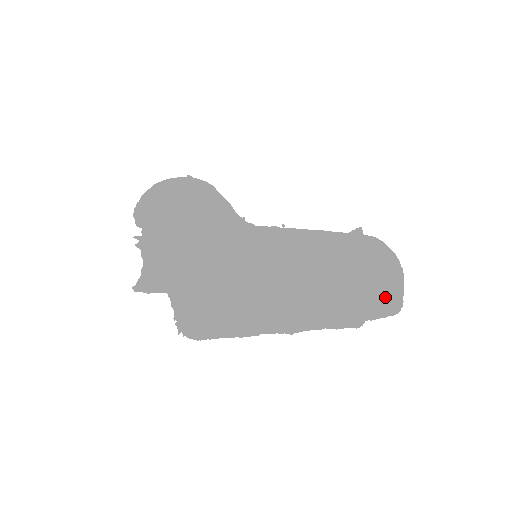
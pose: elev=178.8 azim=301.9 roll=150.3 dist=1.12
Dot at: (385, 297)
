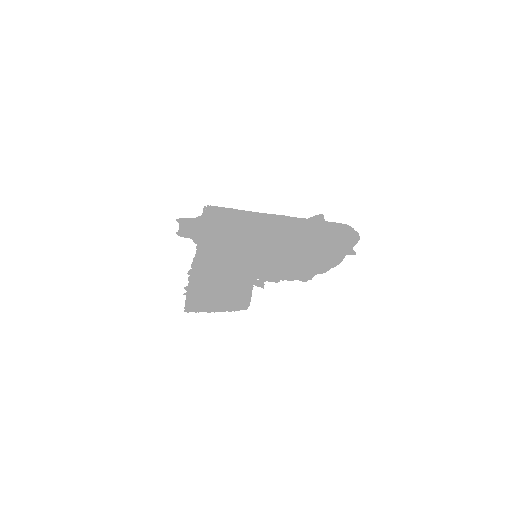
Dot at: (338, 227)
